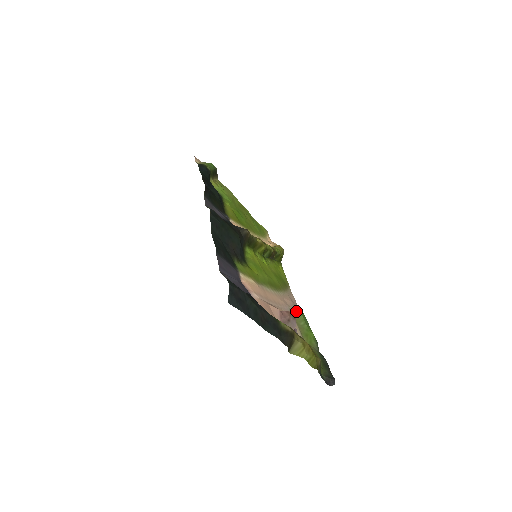
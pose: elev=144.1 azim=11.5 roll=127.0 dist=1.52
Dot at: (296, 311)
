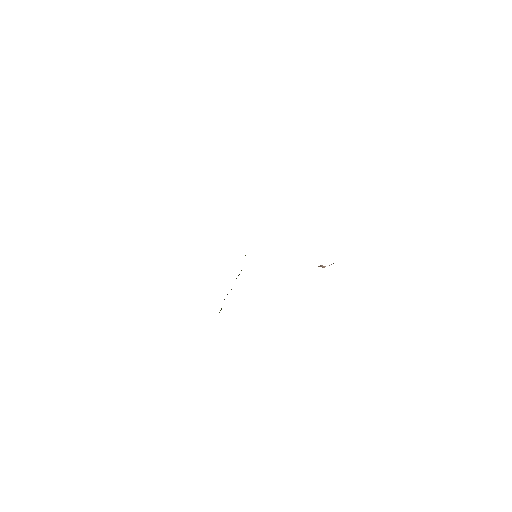
Dot at: occluded
